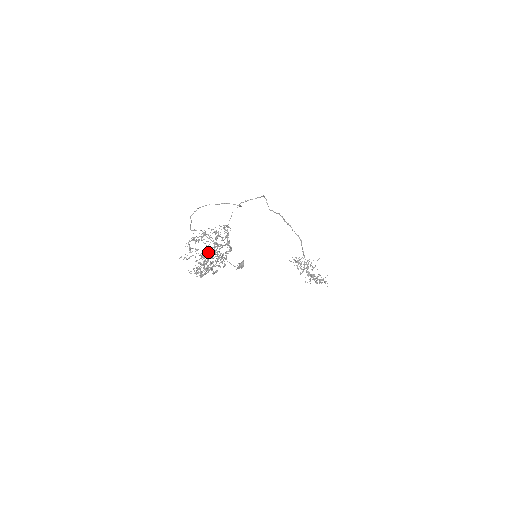
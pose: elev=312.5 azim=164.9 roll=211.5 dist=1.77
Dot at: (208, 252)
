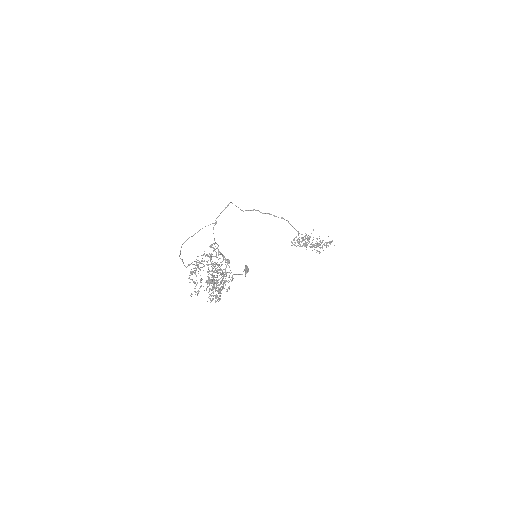
Dot at: occluded
